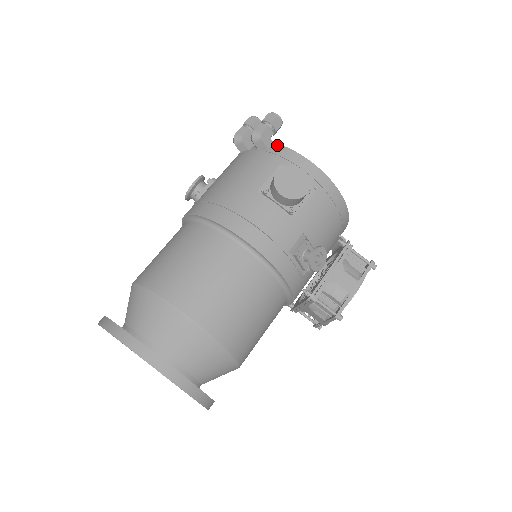
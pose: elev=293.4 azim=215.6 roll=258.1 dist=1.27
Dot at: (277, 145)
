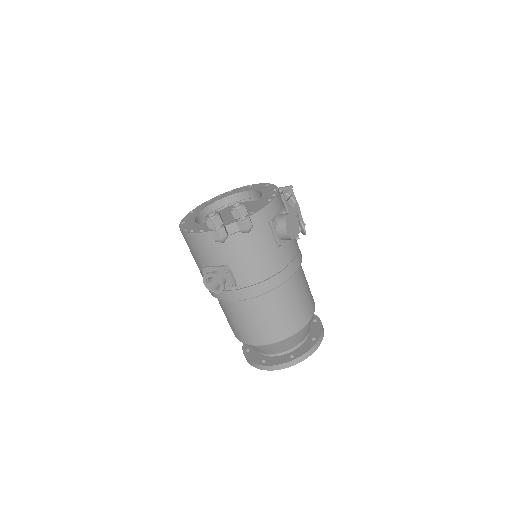
Dot at: (253, 216)
